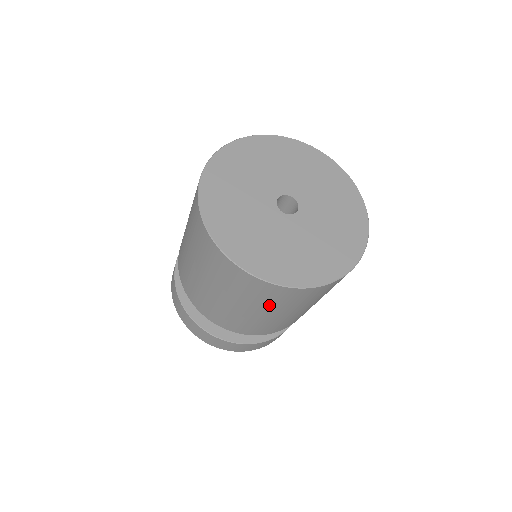
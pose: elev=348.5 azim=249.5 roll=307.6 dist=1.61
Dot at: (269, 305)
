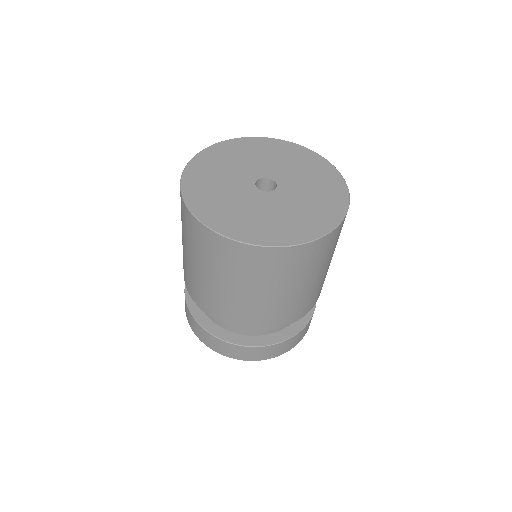
Dot at: (295, 275)
